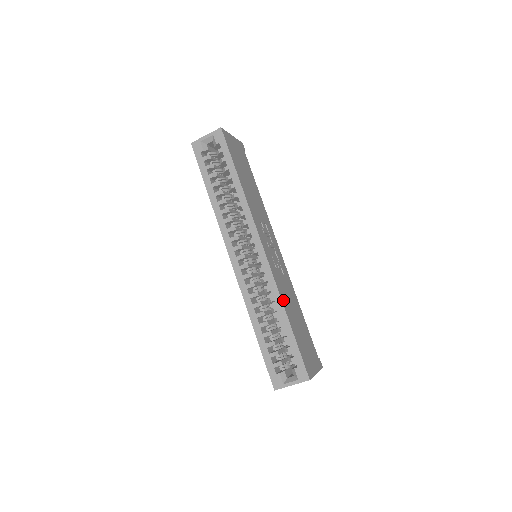
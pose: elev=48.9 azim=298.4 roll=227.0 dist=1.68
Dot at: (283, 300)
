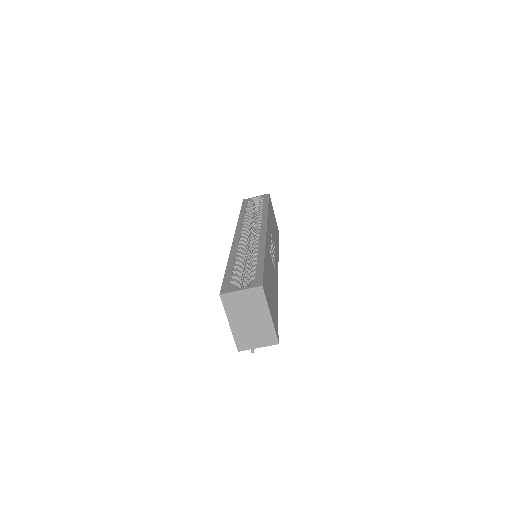
Dot at: (266, 252)
